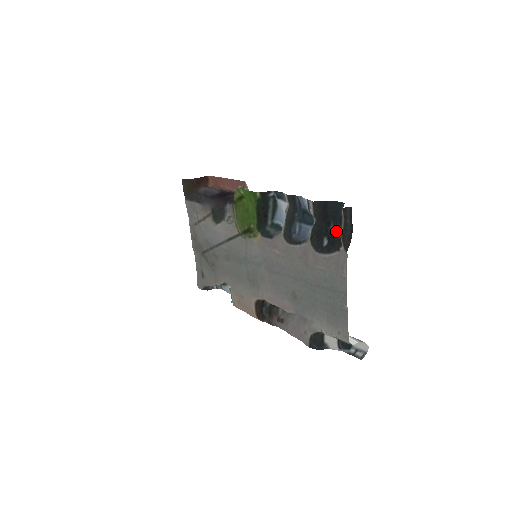
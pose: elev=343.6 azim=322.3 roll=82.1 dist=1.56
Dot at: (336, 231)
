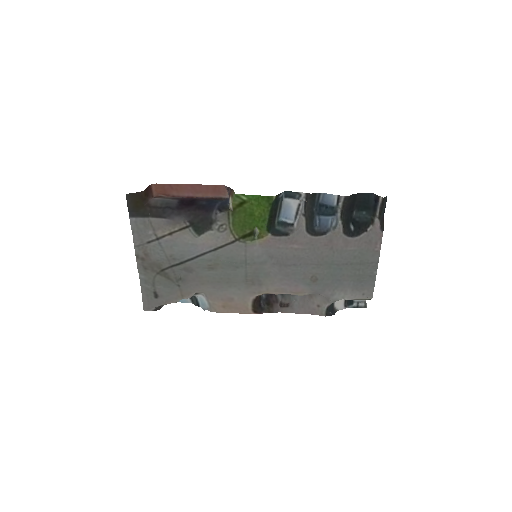
Dot at: (360, 216)
